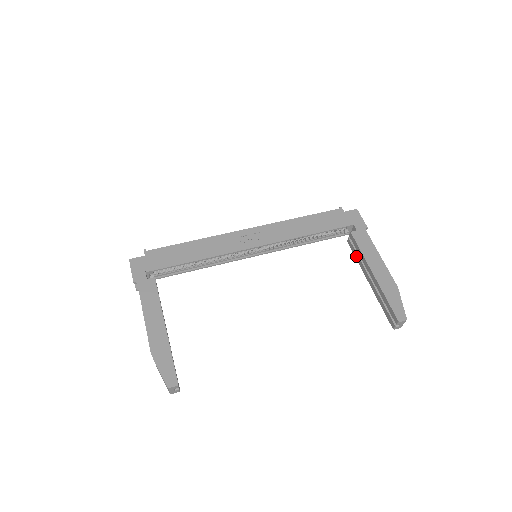
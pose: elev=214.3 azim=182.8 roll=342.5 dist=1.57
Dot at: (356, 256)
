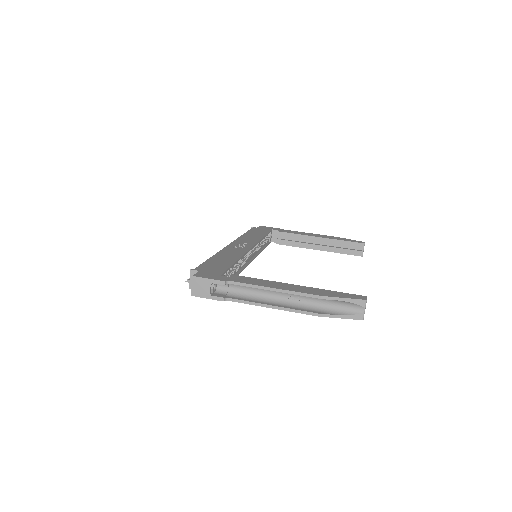
Dot at: (294, 244)
